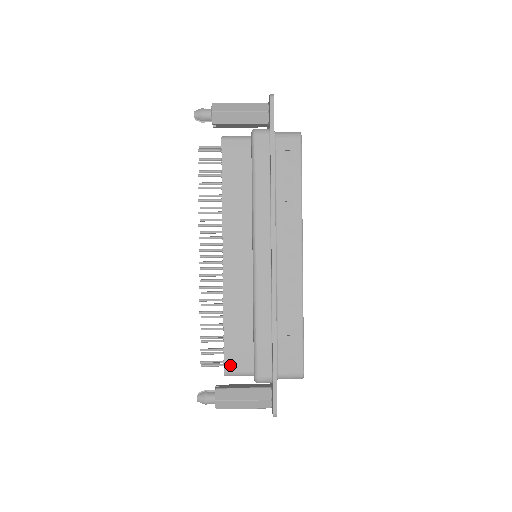
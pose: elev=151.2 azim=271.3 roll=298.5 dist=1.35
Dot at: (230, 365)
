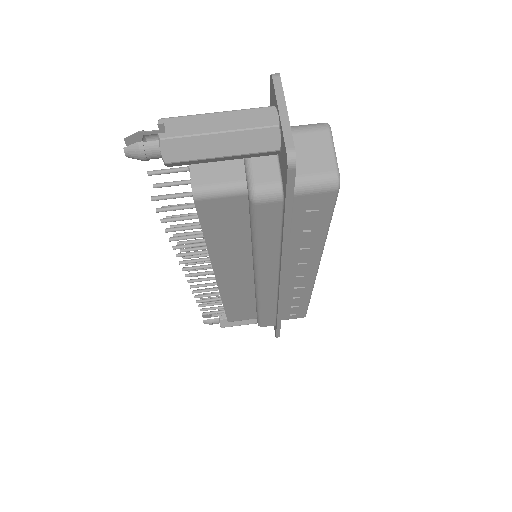
Dot at: (233, 319)
